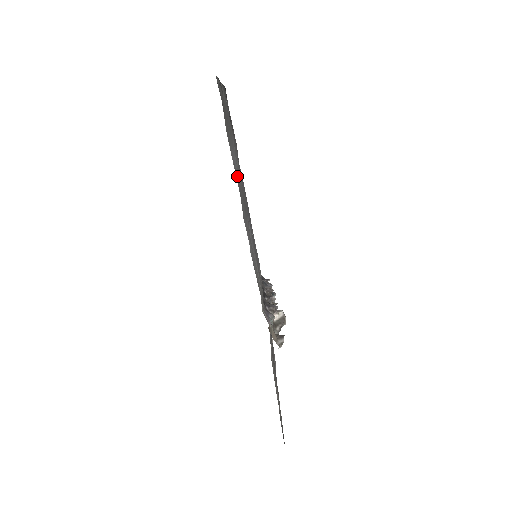
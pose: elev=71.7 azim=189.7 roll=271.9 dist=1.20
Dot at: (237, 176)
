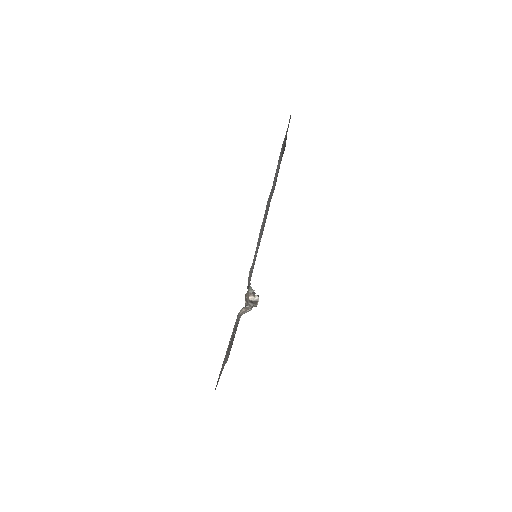
Dot at: occluded
